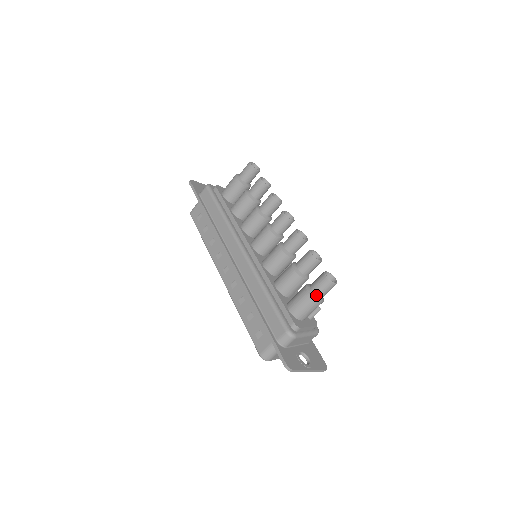
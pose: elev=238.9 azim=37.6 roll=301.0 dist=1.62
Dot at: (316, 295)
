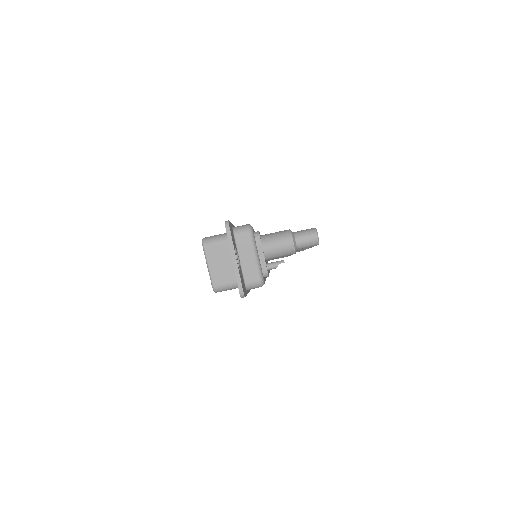
Dot at: (294, 234)
